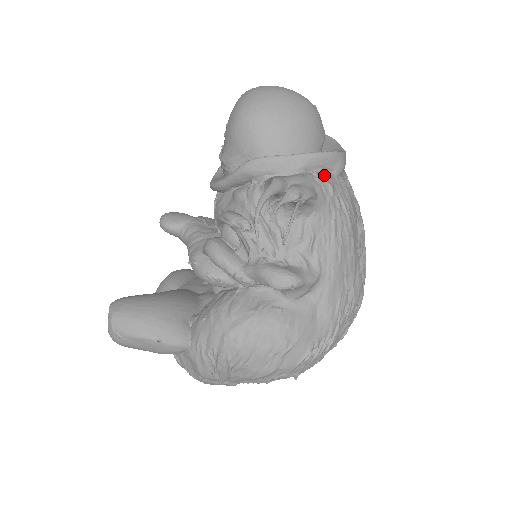
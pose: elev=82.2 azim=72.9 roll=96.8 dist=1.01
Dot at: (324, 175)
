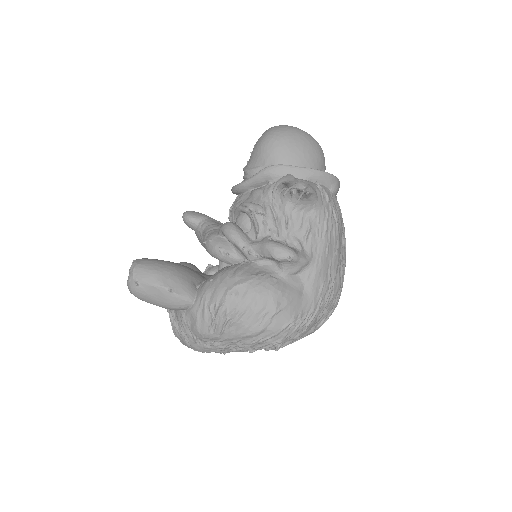
Dot at: (323, 188)
